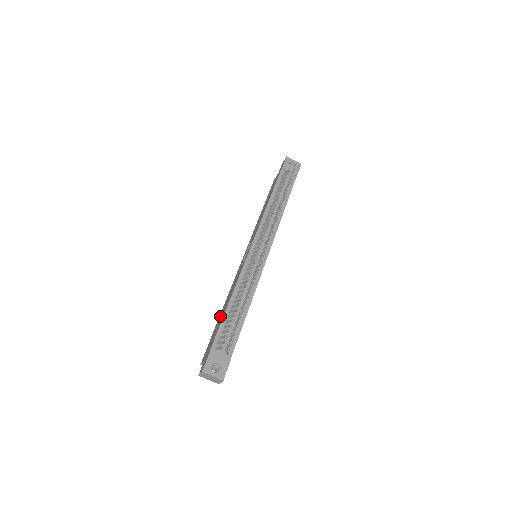
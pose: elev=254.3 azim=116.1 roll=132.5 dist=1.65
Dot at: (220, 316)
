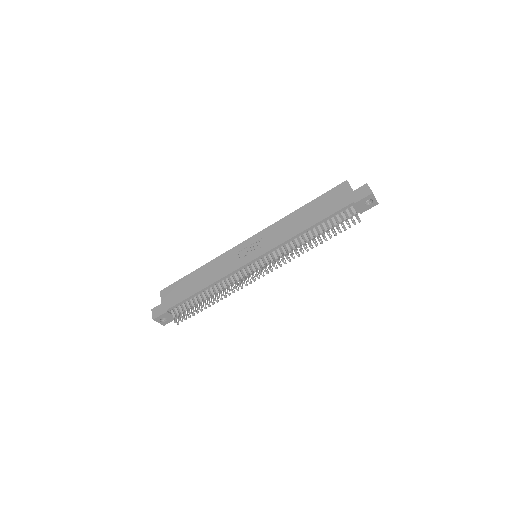
Dot at: (194, 277)
